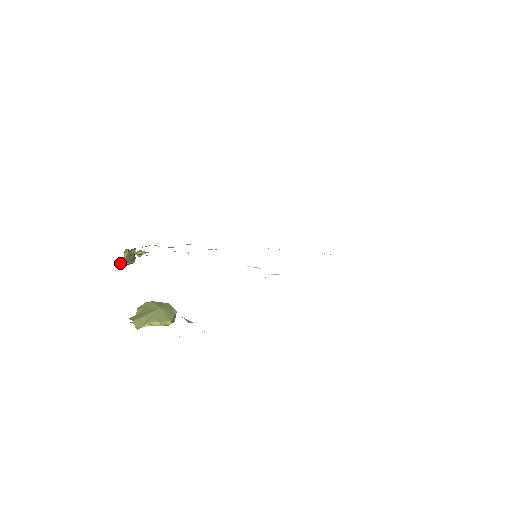
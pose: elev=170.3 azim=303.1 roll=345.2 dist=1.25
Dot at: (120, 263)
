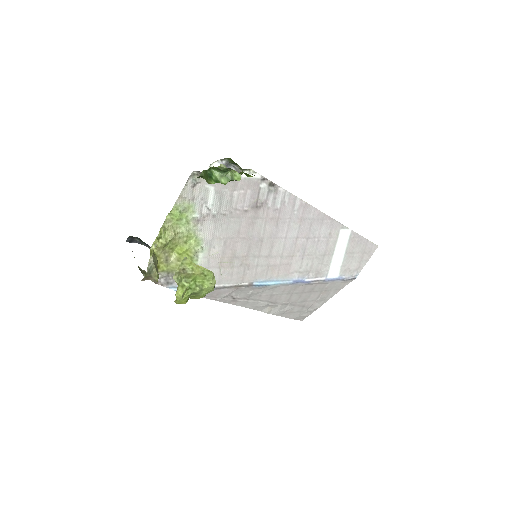
Dot at: (147, 271)
